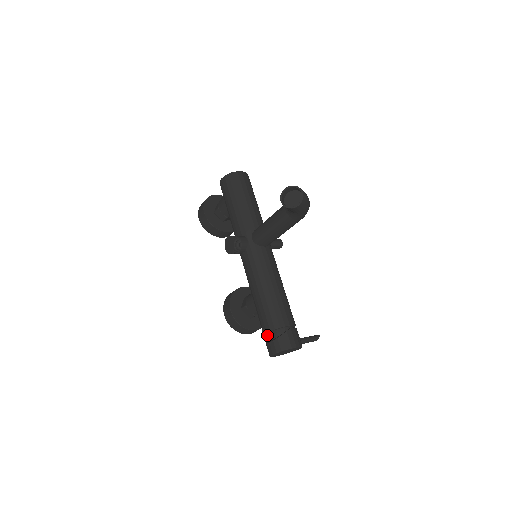
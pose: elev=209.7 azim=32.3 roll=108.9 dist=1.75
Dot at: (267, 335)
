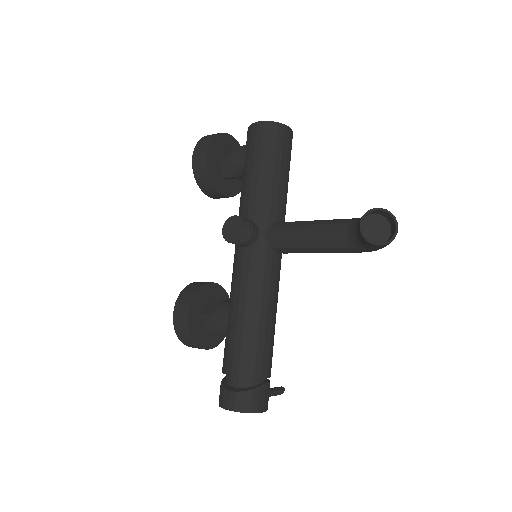
Dot at: (229, 377)
